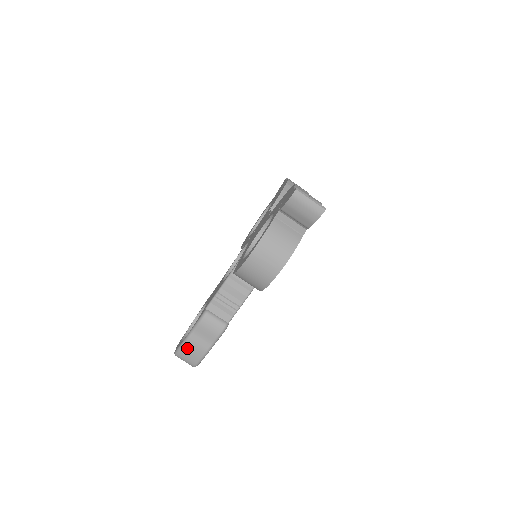
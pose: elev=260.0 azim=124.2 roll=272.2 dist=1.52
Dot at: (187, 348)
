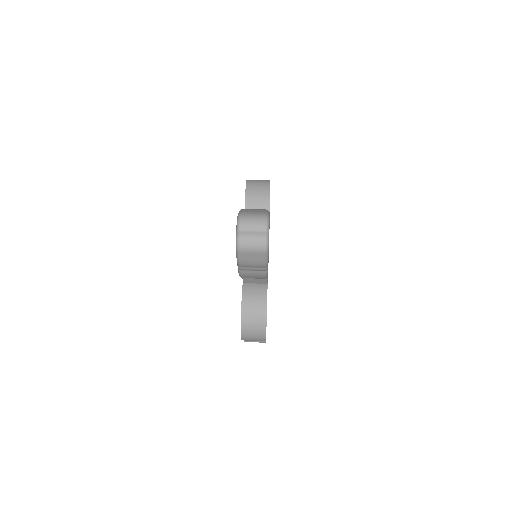
Dot at: (247, 210)
